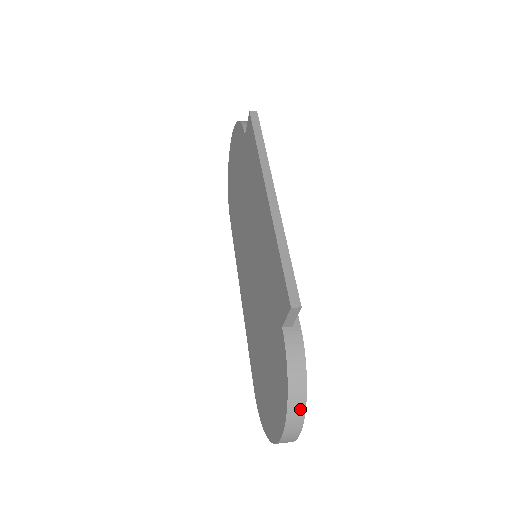
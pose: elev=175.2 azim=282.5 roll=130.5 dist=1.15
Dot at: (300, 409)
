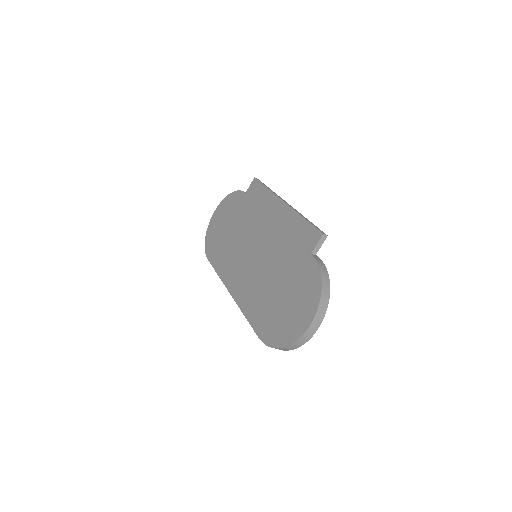
Dot at: (327, 297)
